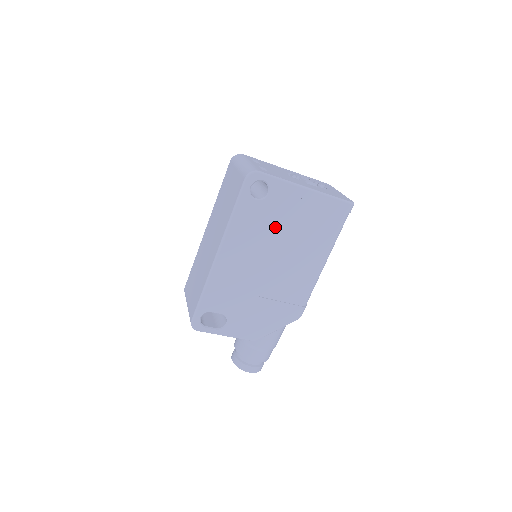
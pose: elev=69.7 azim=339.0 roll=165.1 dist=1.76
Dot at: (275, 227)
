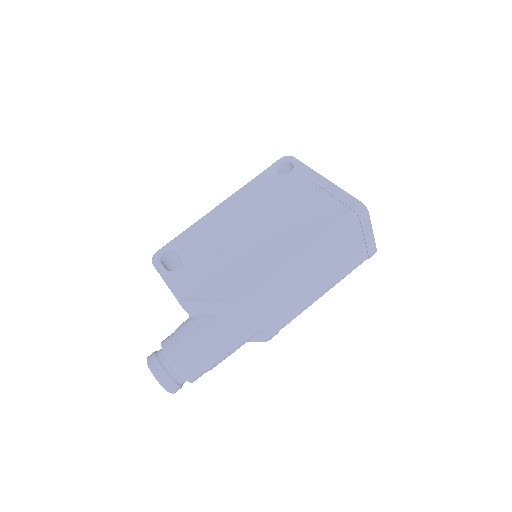
Dot at: (278, 199)
